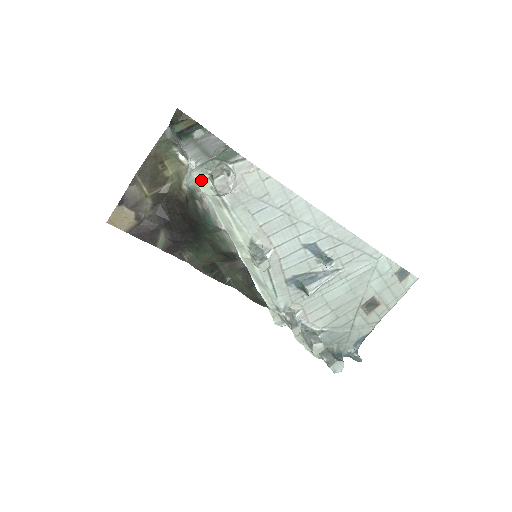
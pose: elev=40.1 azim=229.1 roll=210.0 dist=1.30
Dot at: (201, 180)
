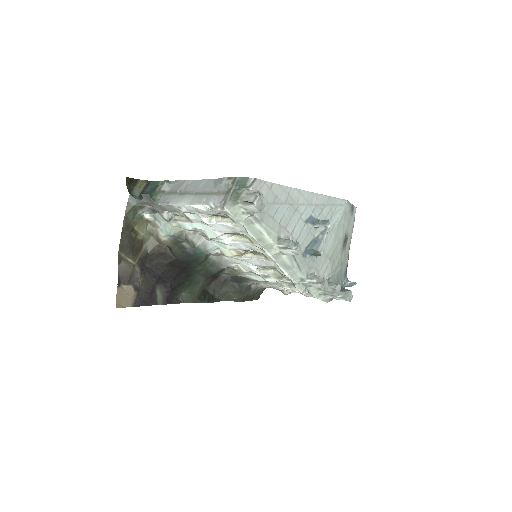
Dot at: (234, 211)
